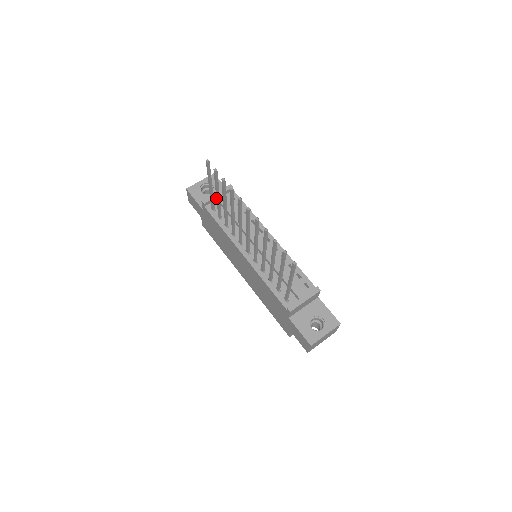
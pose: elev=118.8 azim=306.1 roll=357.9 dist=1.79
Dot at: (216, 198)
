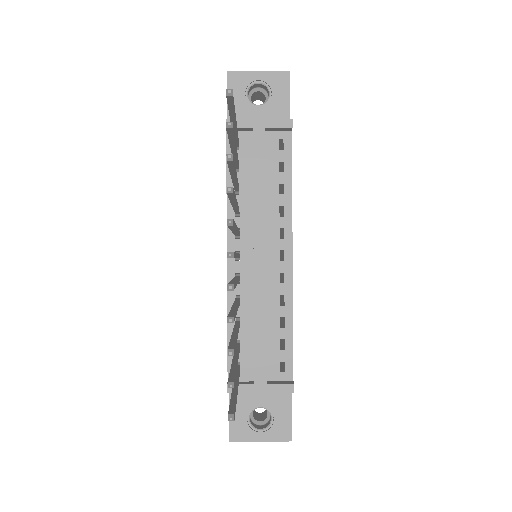
Dot at: occluded
